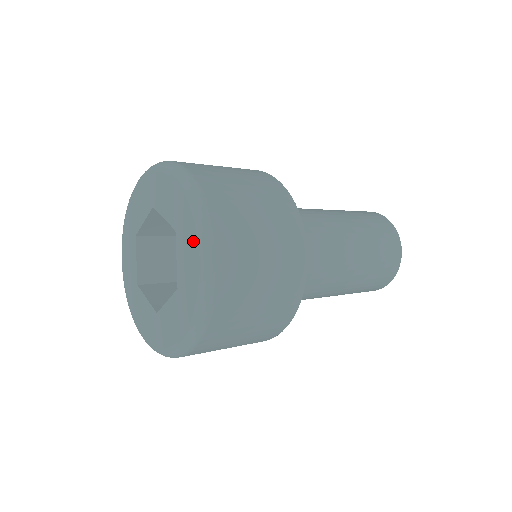
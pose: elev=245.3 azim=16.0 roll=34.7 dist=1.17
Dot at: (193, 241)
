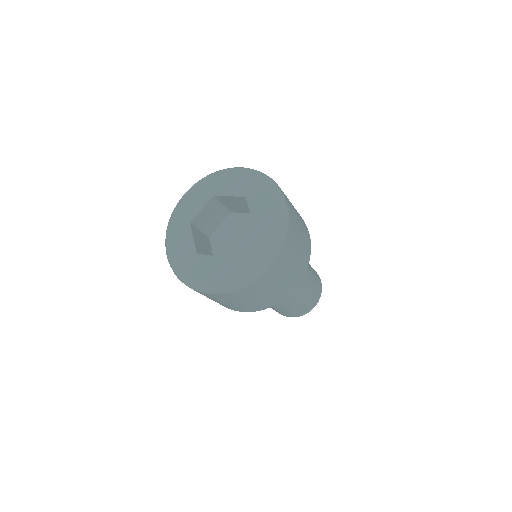
Dot at: (267, 194)
